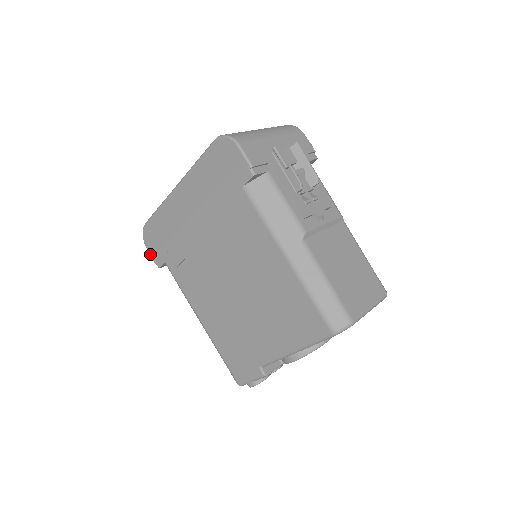
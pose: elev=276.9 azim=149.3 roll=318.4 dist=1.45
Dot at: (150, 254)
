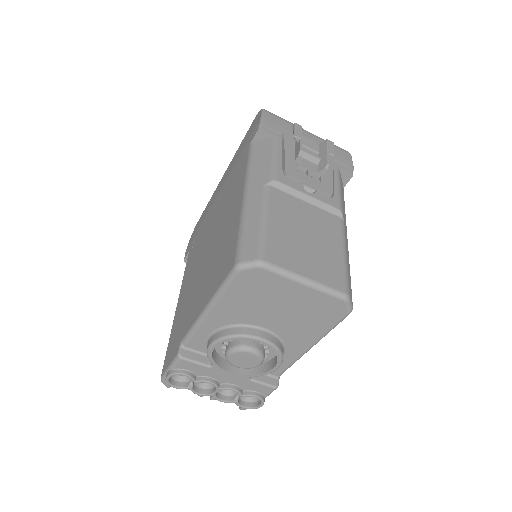
Dot at: (186, 249)
